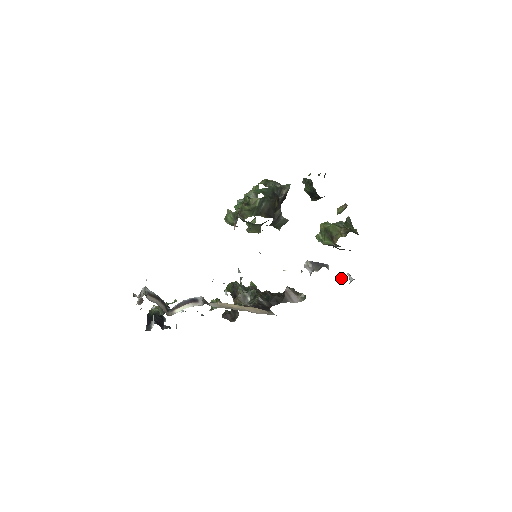
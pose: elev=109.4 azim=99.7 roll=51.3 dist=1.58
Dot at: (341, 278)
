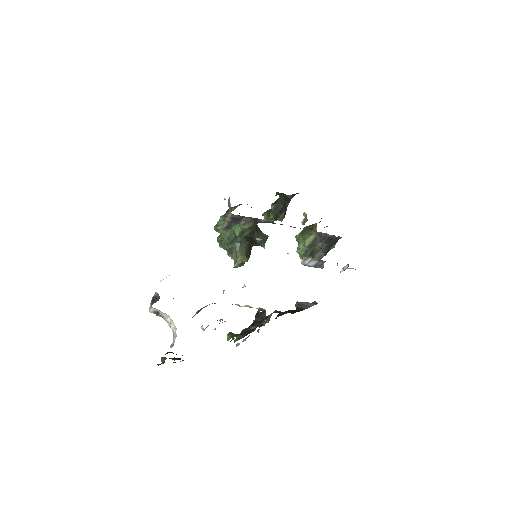
Dot at: occluded
